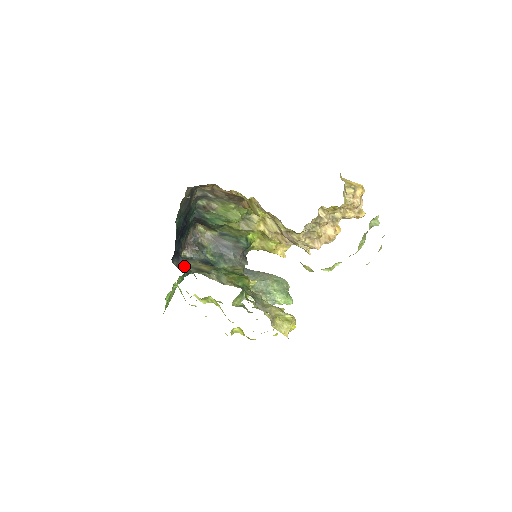
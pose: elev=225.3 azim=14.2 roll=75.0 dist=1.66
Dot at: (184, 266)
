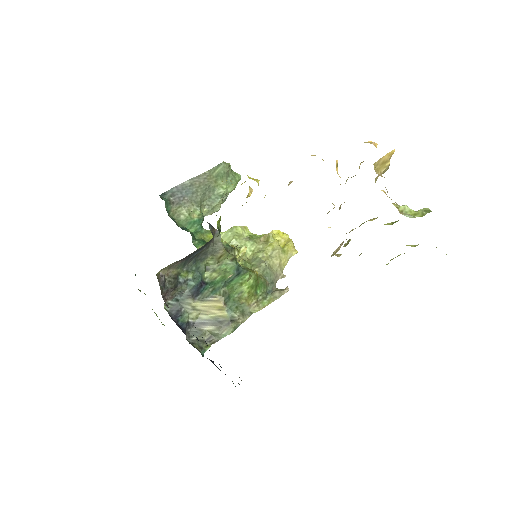
Dot at: (195, 329)
